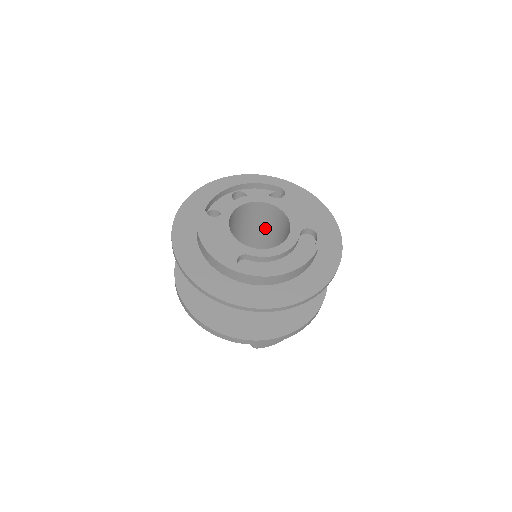
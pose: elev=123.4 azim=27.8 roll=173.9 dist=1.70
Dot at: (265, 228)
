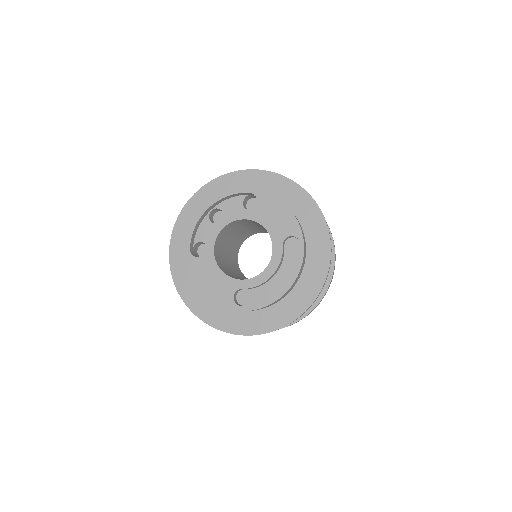
Dot at: (254, 226)
